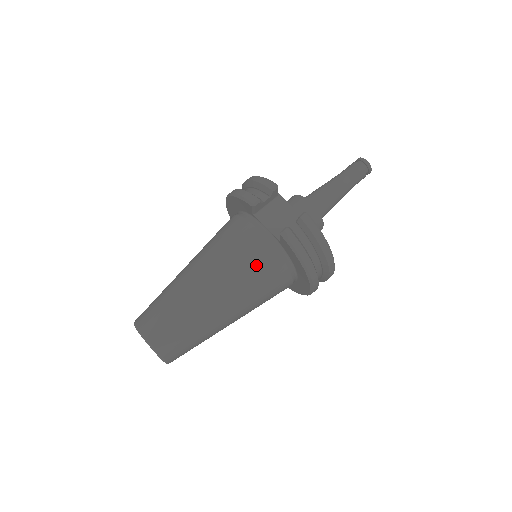
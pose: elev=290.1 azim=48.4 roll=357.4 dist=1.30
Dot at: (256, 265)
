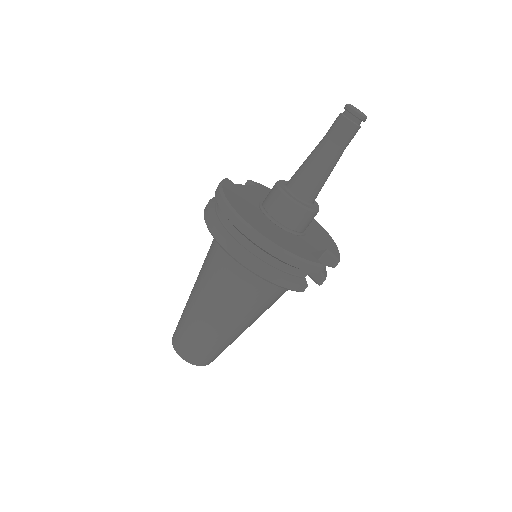
Dot at: occluded
